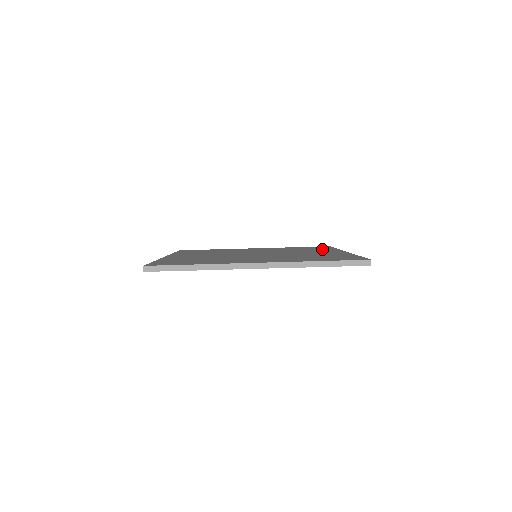
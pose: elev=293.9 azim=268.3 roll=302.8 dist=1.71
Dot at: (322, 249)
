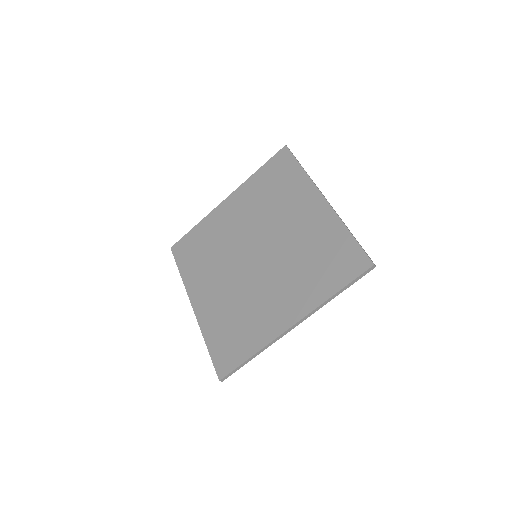
Dot at: (293, 184)
